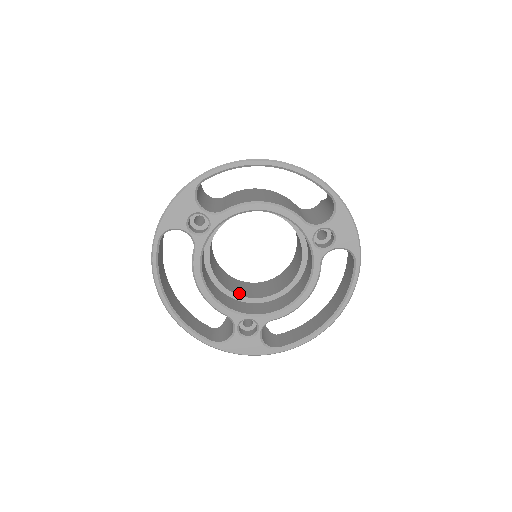
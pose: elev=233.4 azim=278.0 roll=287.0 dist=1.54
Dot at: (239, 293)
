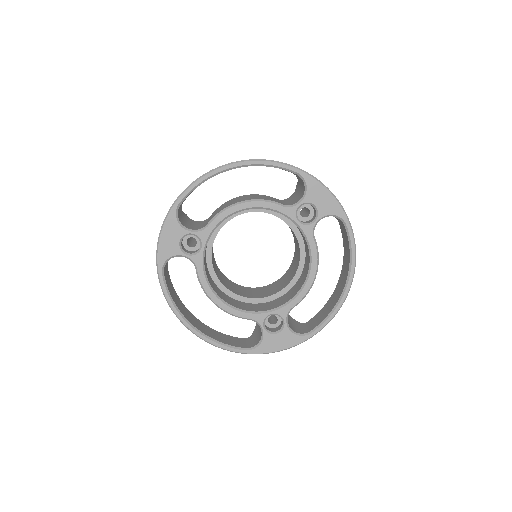
Dot at: (256, 297)
